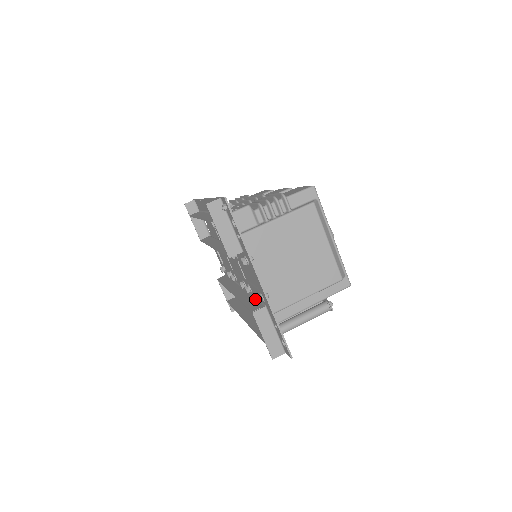
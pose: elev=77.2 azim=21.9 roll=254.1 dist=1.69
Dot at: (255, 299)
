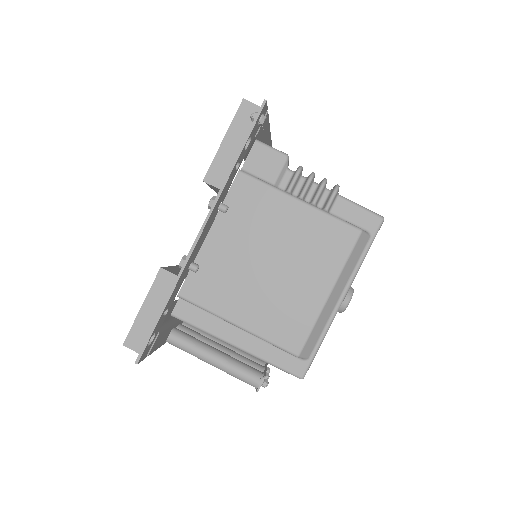
Dot at: occluded
